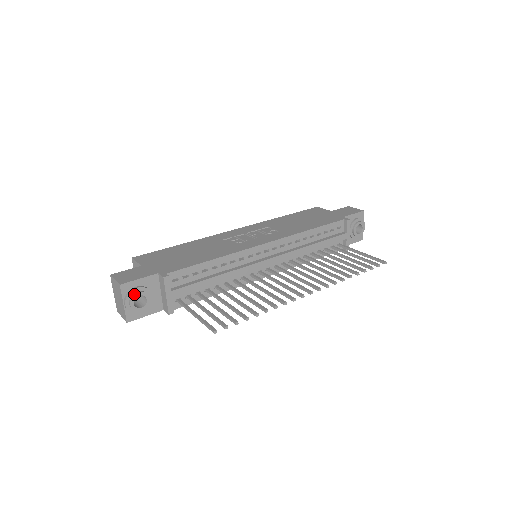
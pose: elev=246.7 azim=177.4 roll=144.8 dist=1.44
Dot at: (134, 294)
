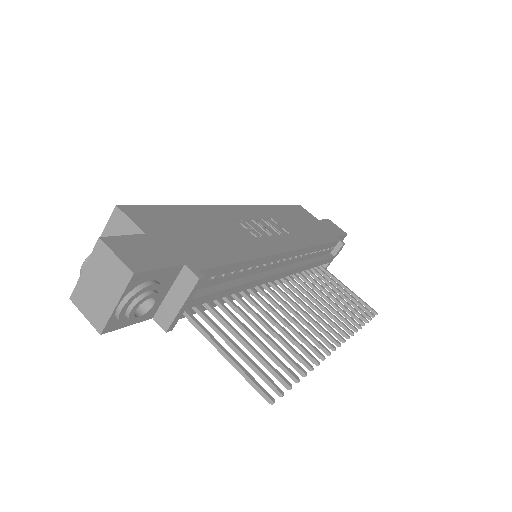
Dot at: (146, 294)
